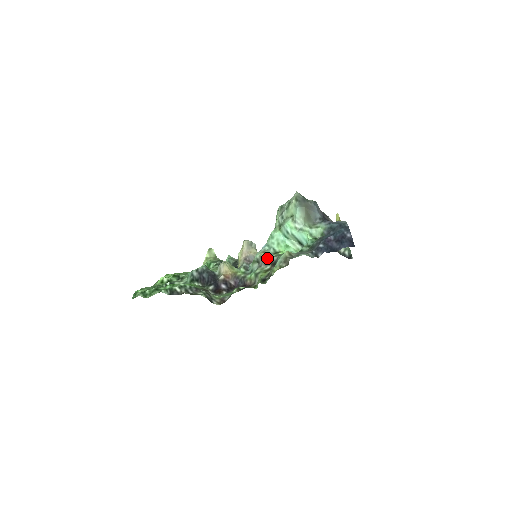
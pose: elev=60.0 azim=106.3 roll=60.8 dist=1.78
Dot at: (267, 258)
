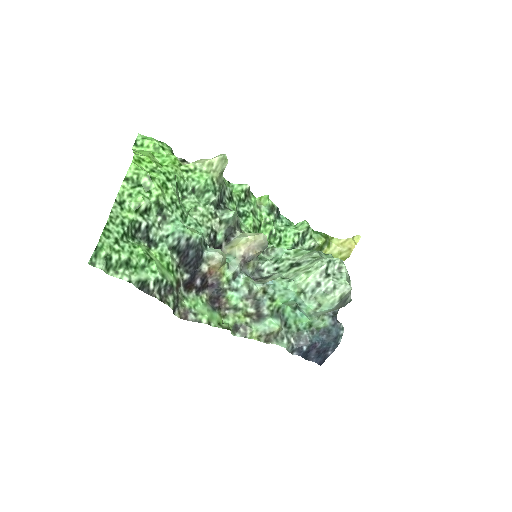
Dot at: (260, 300)
